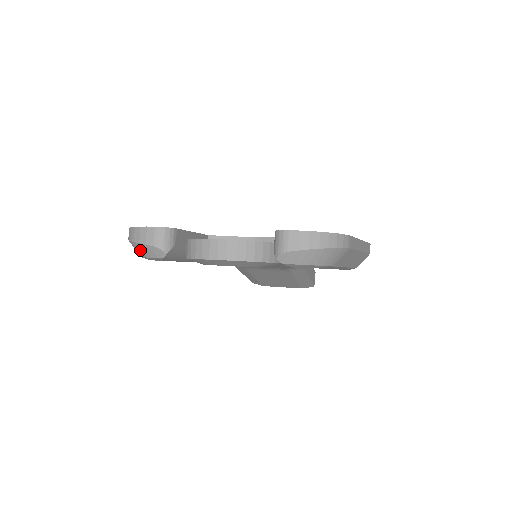
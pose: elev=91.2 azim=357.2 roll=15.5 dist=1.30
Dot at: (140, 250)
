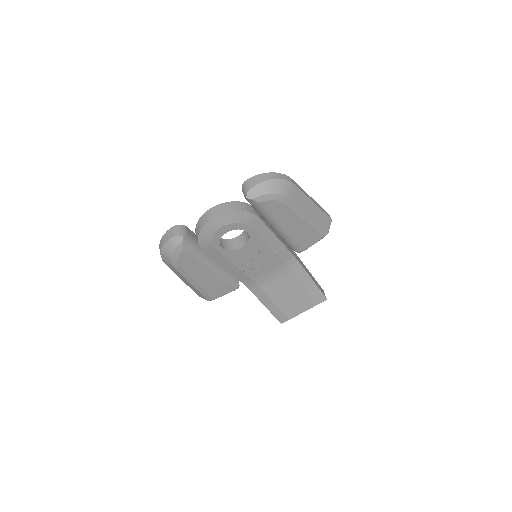
Dot at: (168, 250)
